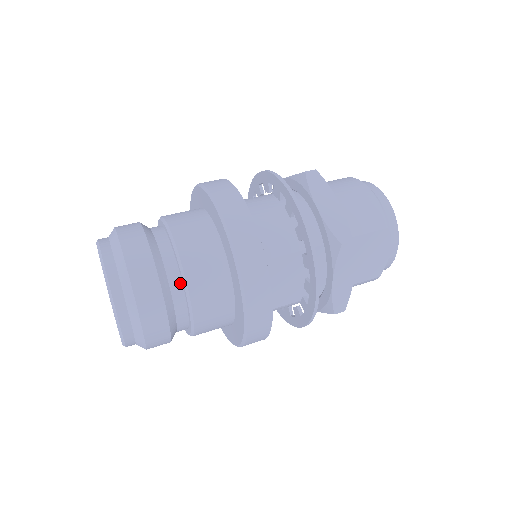
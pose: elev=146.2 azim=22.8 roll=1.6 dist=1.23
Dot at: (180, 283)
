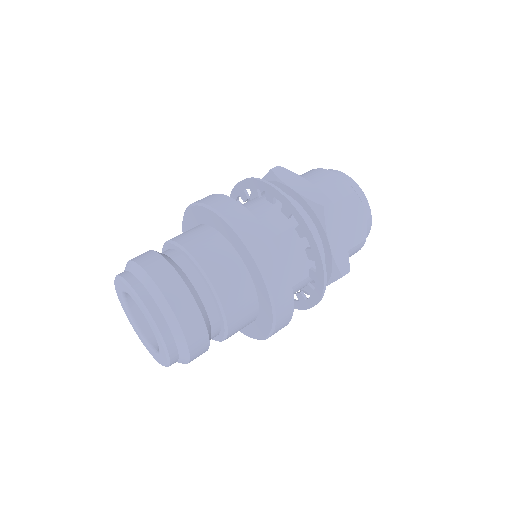
Dot at: (201, 281)
